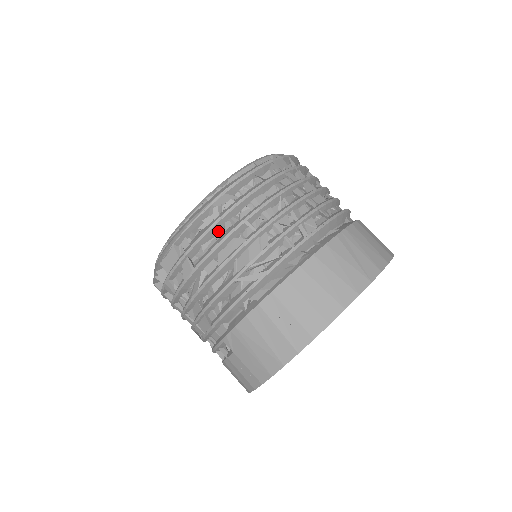
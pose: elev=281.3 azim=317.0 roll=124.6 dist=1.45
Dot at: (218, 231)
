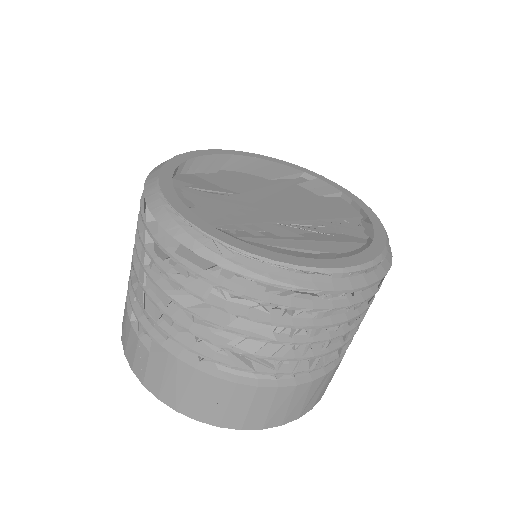
Dot at: occluded
